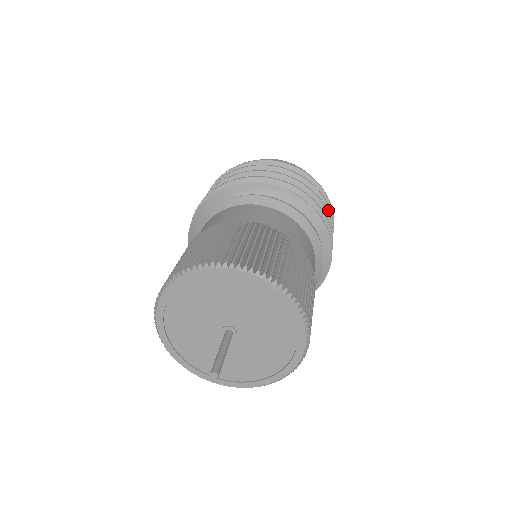
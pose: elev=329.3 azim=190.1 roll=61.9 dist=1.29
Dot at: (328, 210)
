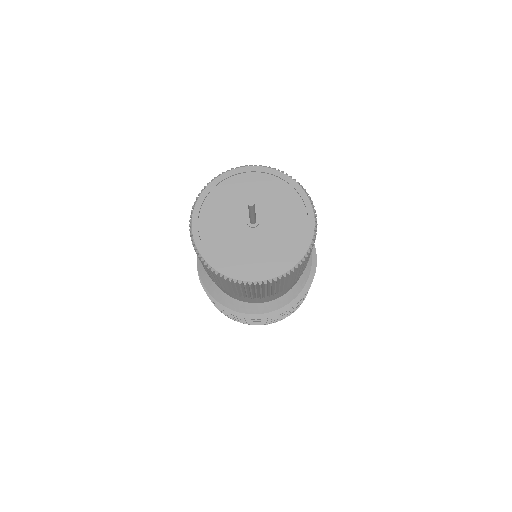
Dot at: occluded
